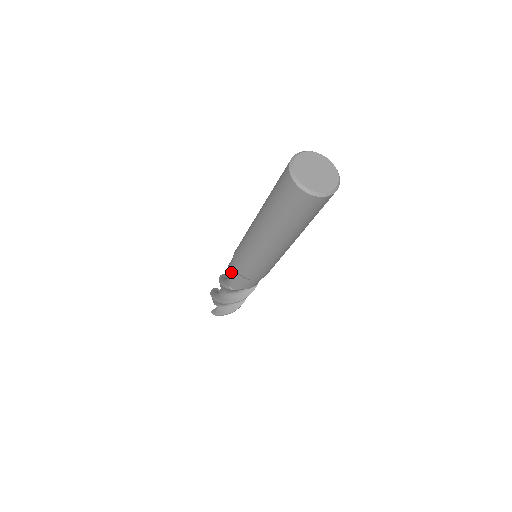
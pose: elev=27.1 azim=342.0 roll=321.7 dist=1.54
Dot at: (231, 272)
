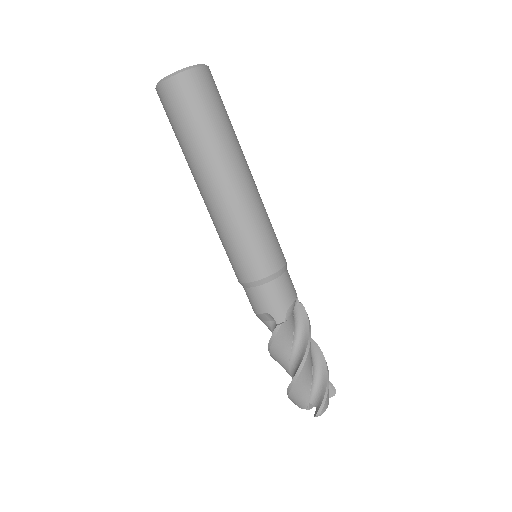
Dot at: (257, 301)
